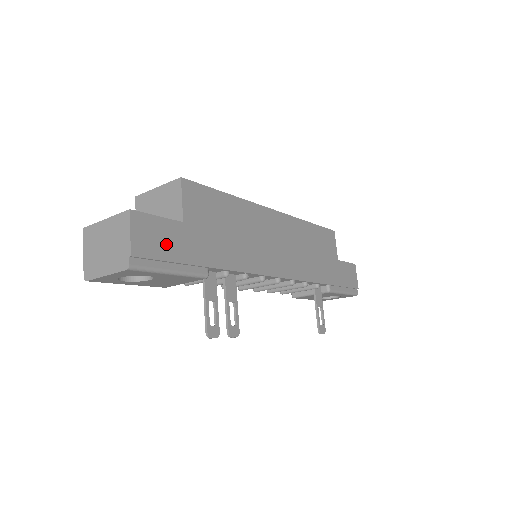
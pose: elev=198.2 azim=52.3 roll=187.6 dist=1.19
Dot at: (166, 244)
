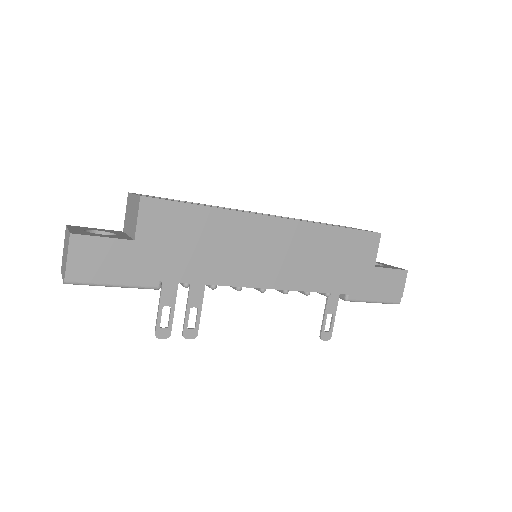
Dot at: (109, 262)
